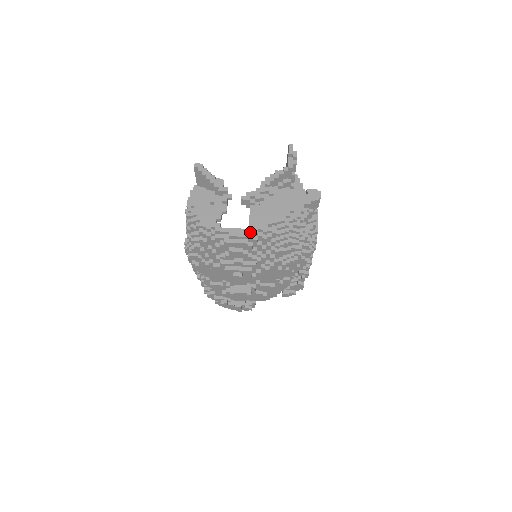
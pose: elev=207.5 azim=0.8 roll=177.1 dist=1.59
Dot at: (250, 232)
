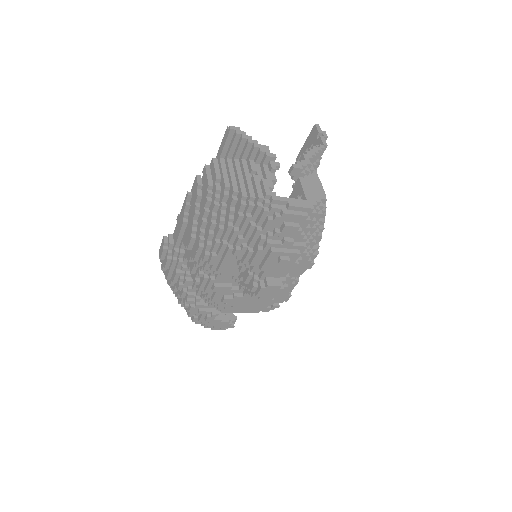
Dot at: (310, 203)
